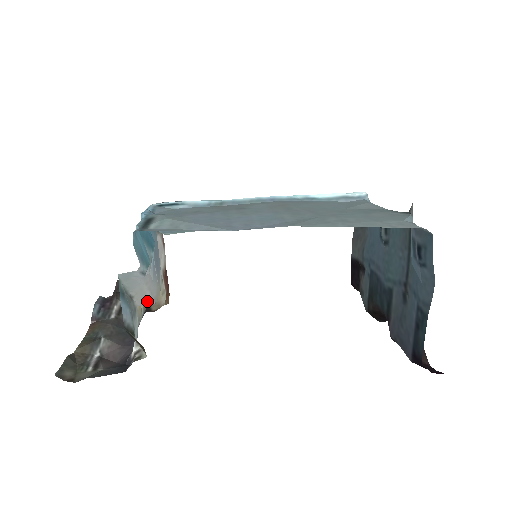
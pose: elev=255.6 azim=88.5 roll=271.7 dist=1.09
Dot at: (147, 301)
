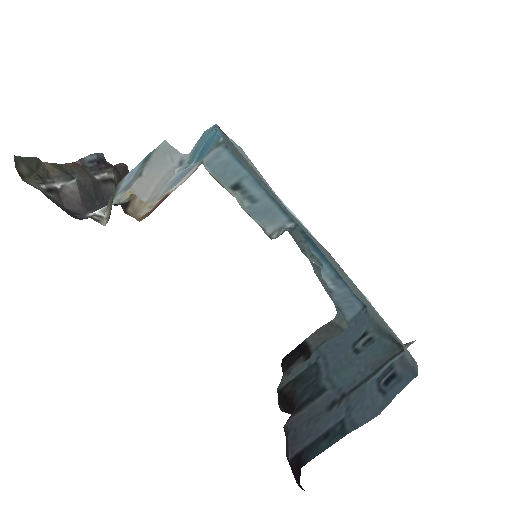
Dot at: (143, 193)
